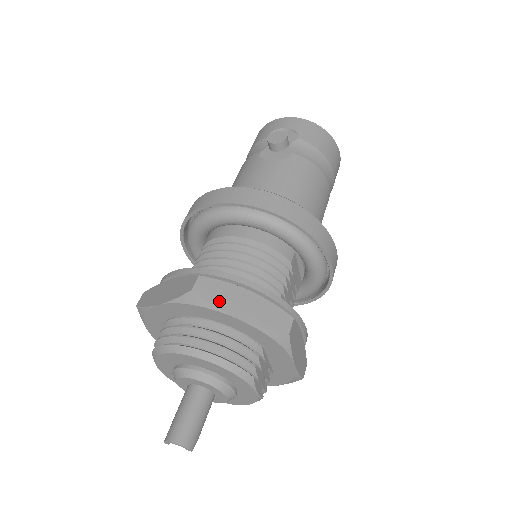
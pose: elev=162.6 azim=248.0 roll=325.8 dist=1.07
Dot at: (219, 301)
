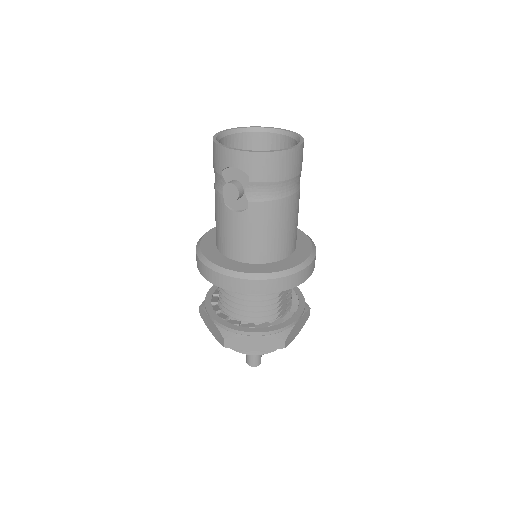
Dot at: (241, 347)
